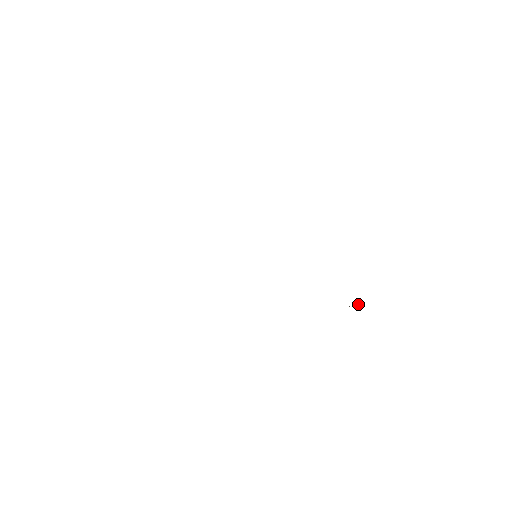
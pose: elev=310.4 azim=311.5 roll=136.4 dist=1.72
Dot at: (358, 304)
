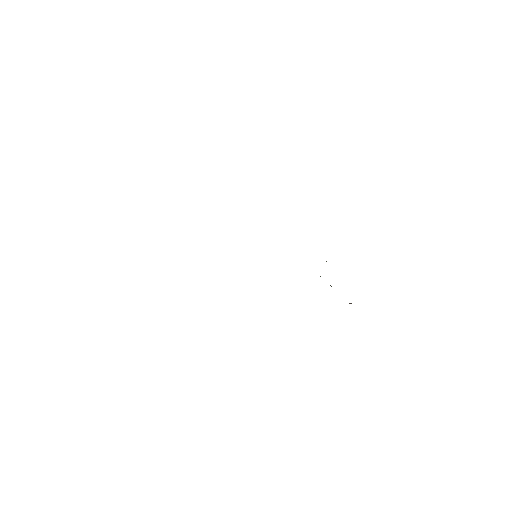
Dot at: occluded
